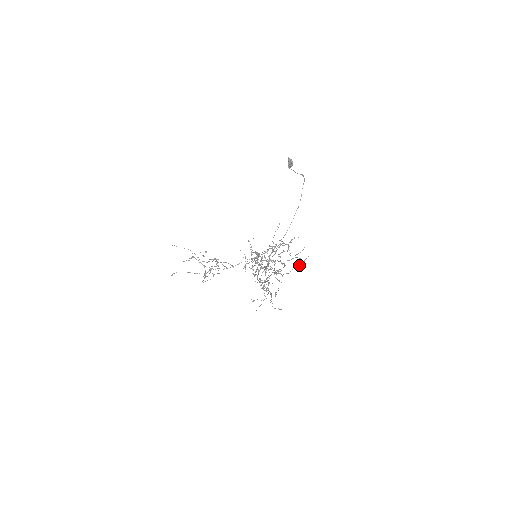
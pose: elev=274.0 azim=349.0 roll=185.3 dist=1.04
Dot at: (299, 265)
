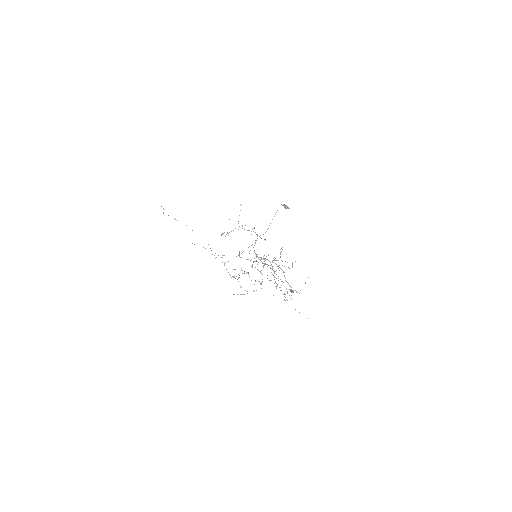
Dot at: occluded
